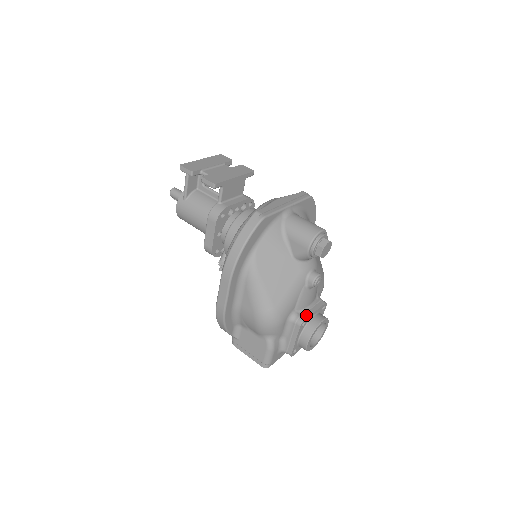
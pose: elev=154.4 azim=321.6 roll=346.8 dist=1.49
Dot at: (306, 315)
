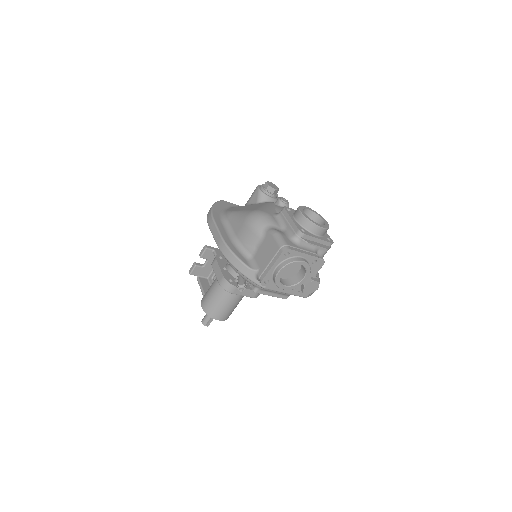
Dot at: occluded
